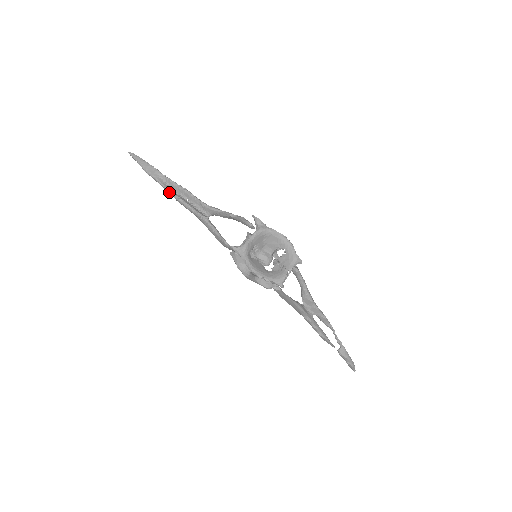
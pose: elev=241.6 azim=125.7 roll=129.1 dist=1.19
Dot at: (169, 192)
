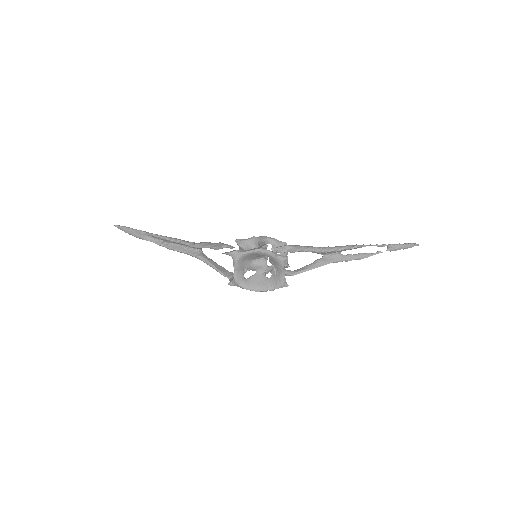
Dot at: occluded
